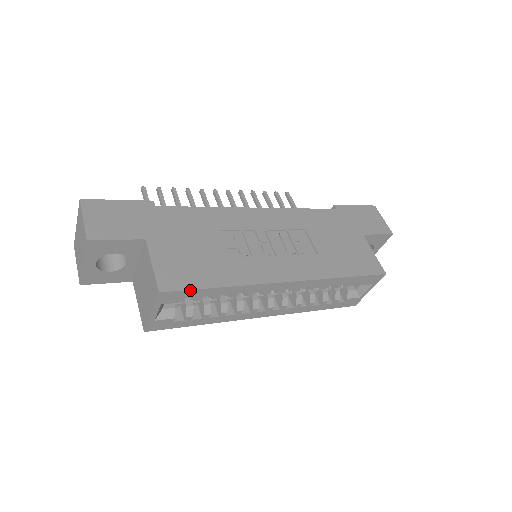
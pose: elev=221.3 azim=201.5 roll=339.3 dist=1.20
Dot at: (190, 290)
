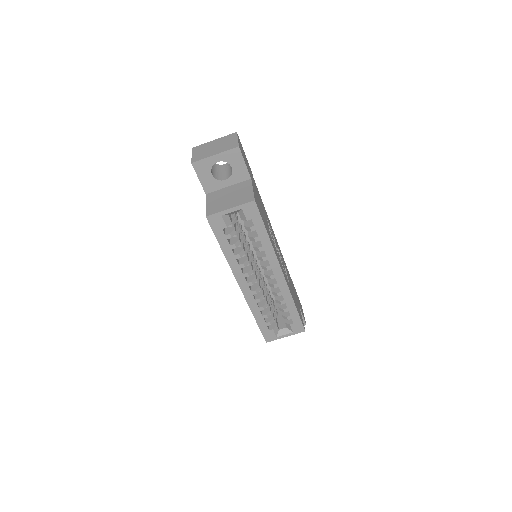
Dot at: (261, 217)
